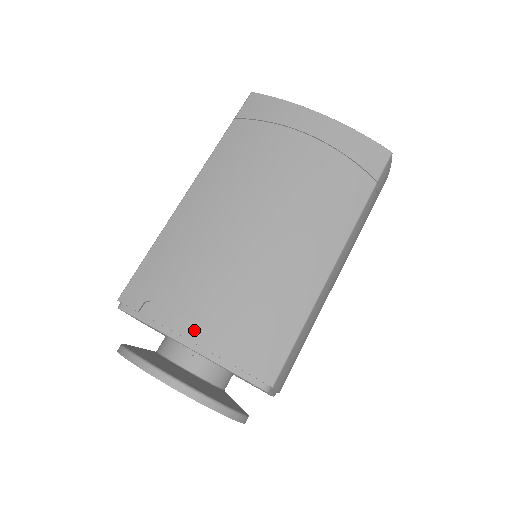
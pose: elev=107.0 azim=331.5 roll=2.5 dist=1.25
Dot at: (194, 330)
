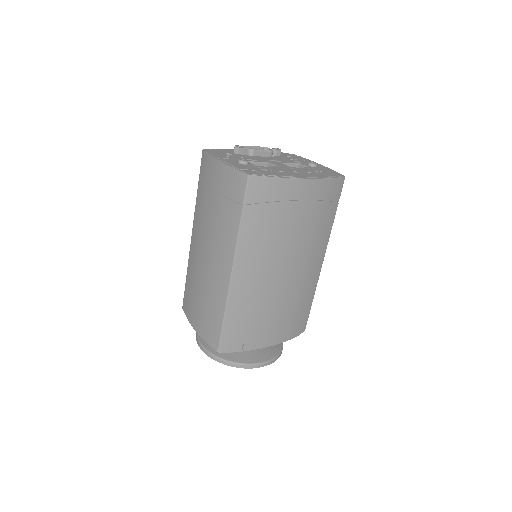
Dot at: (270, 340)
